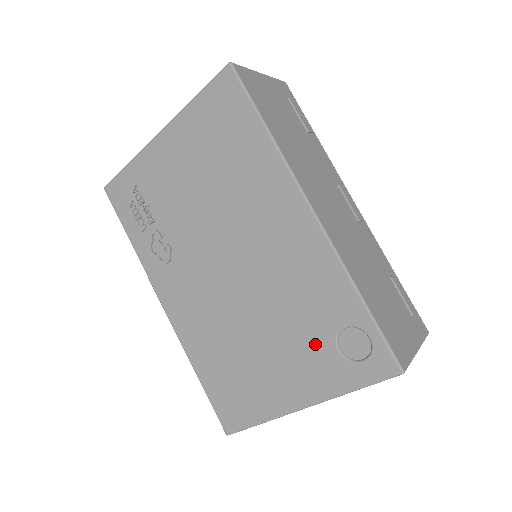
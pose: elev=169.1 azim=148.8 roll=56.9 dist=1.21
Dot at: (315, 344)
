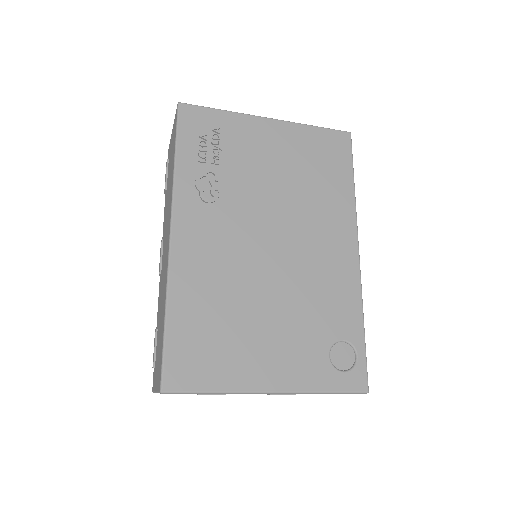
Dot at: (313, 342)
